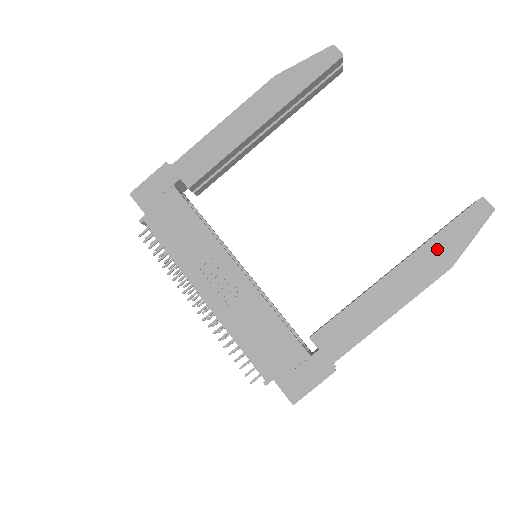
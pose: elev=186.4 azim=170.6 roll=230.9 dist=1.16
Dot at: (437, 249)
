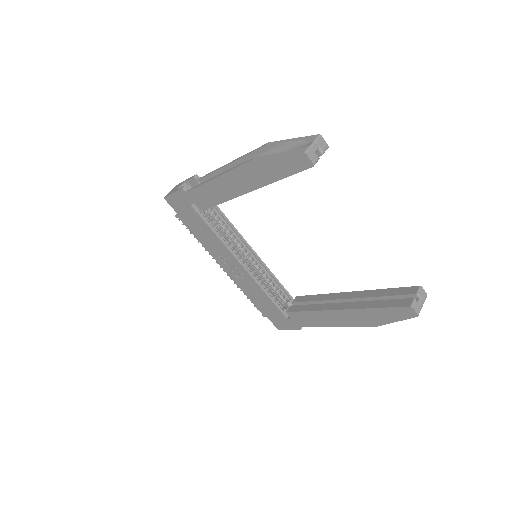
Dot at: (370, 315)
